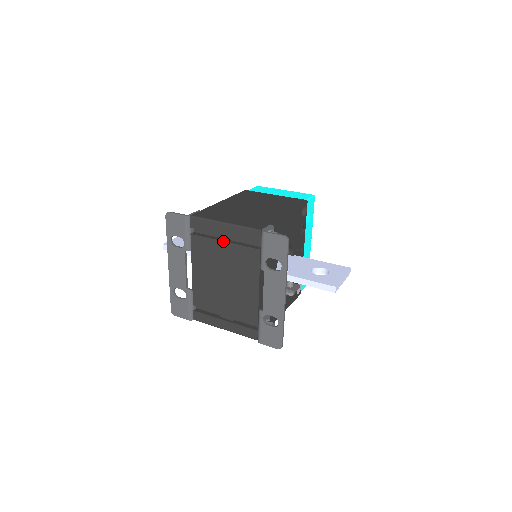
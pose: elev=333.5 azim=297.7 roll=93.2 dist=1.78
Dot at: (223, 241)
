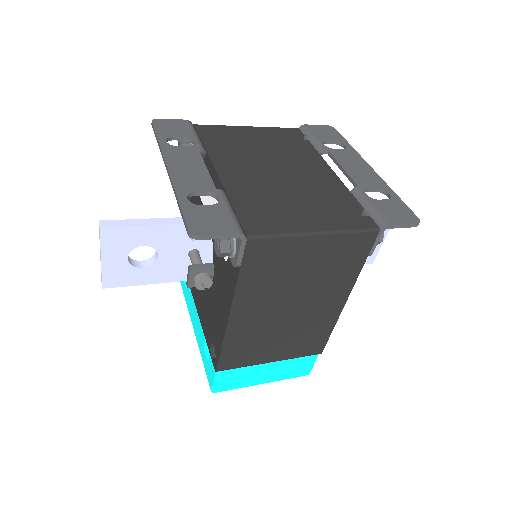
Dot at: occluded
